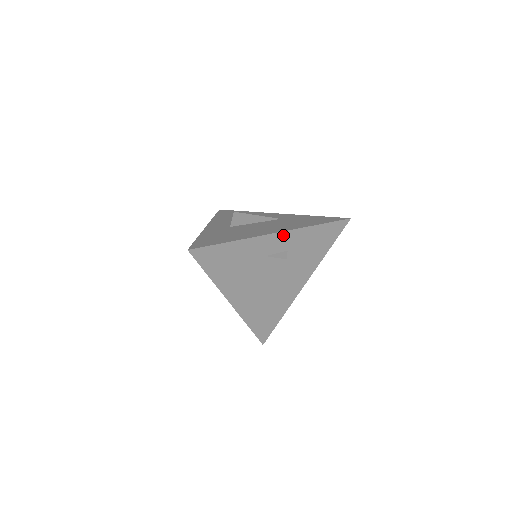
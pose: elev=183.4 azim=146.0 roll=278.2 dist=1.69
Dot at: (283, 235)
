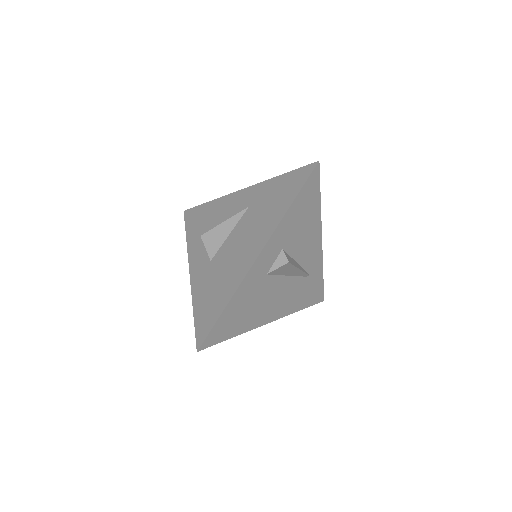
Dot at: (266, 248)
